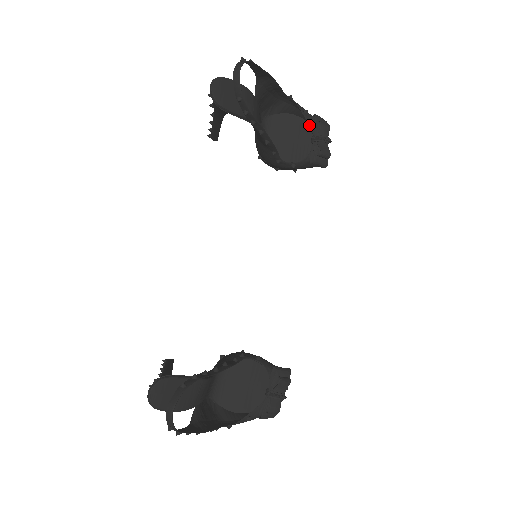
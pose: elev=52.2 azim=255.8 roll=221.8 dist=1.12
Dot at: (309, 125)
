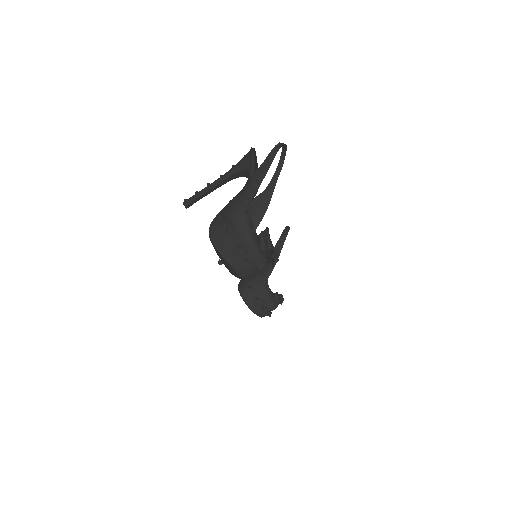
Dot at: occluded
